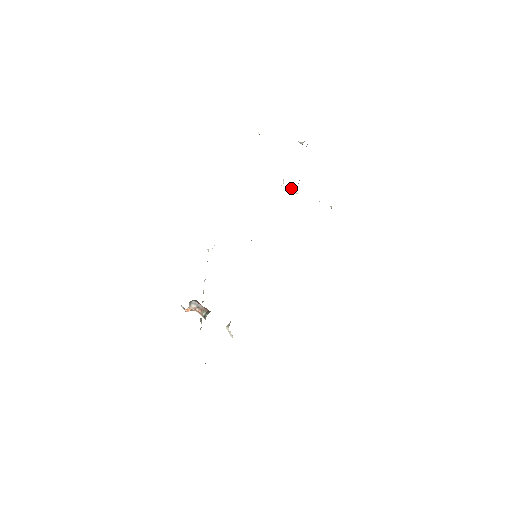
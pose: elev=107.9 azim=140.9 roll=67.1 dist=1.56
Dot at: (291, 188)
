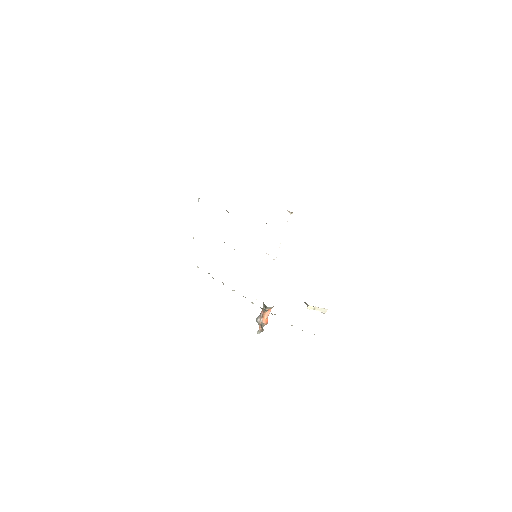
Dot at: (276, 250)
